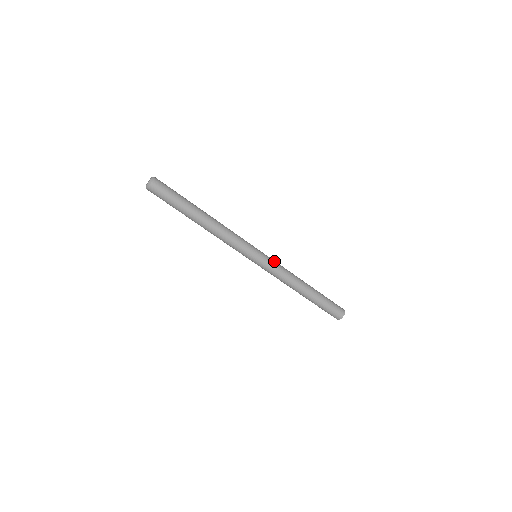
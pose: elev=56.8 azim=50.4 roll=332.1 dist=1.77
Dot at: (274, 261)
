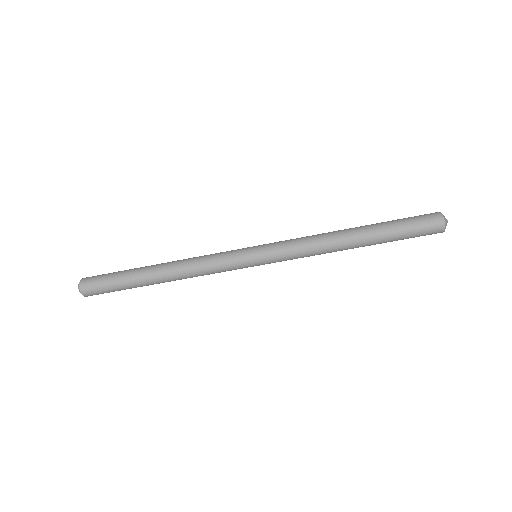
Dot at: (281, 241)
